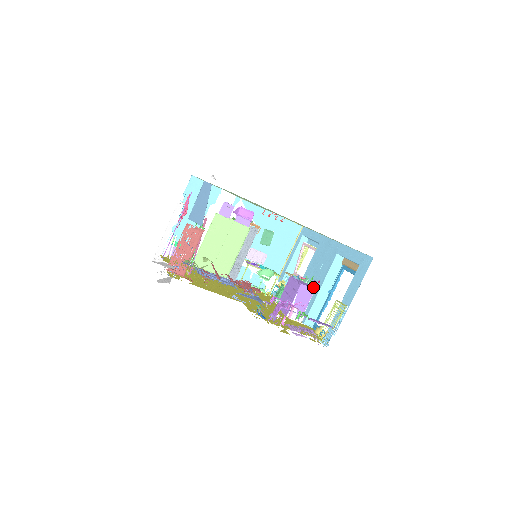
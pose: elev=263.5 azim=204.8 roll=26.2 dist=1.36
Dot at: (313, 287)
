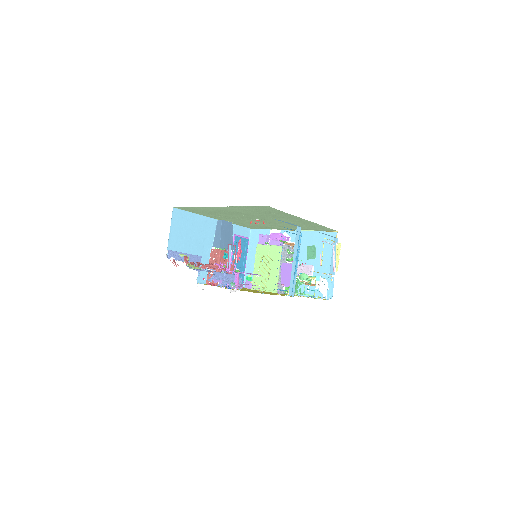
Dot at: occluded
